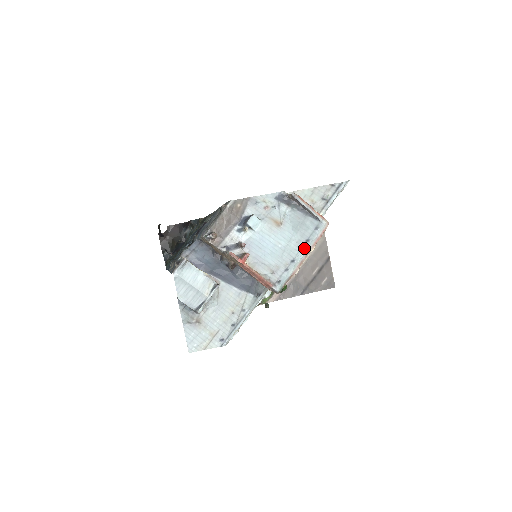
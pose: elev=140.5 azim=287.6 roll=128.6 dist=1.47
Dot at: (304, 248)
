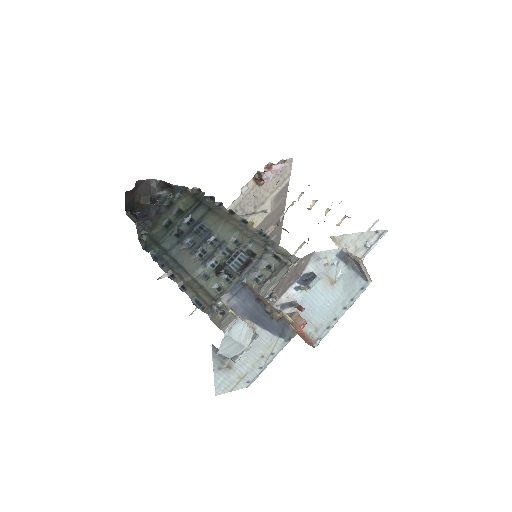
Dot at: (348, 307)
